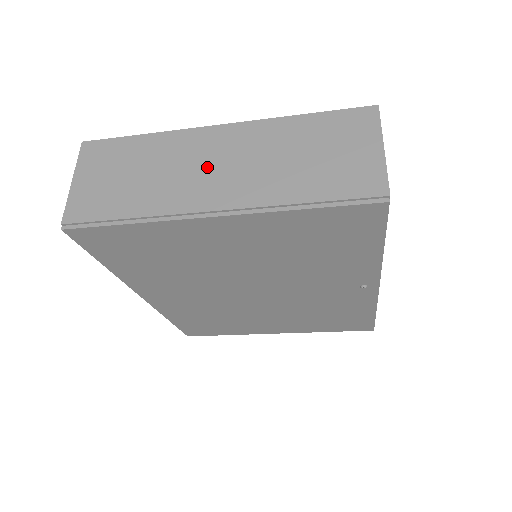
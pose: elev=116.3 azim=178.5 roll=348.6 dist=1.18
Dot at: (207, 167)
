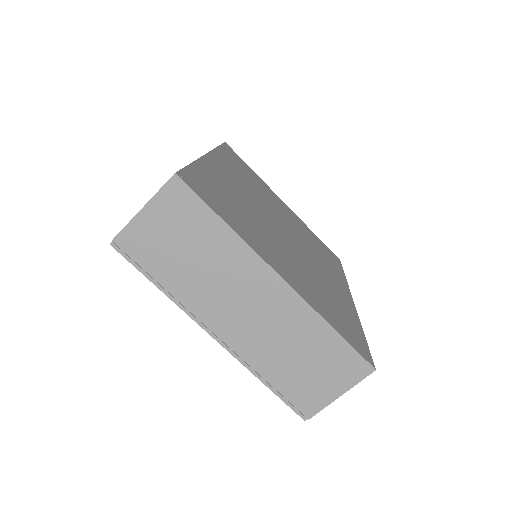
Dot at: (241, 302)
